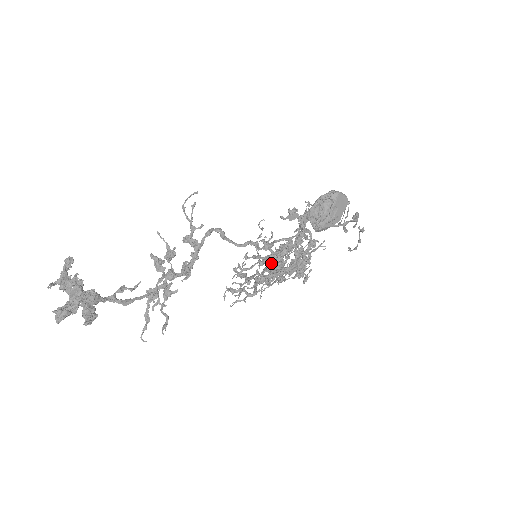
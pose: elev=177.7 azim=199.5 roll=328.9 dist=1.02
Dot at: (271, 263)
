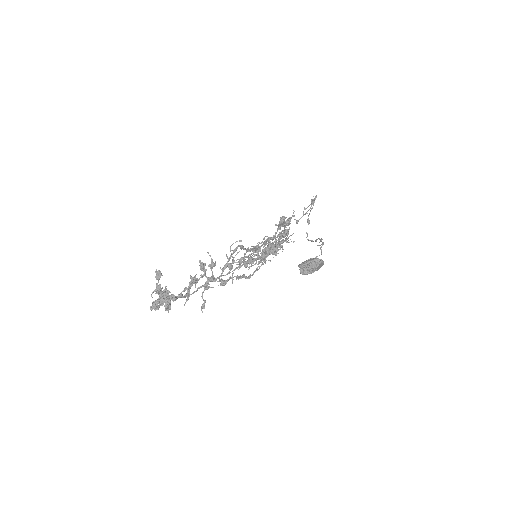
Dot at: occluded
